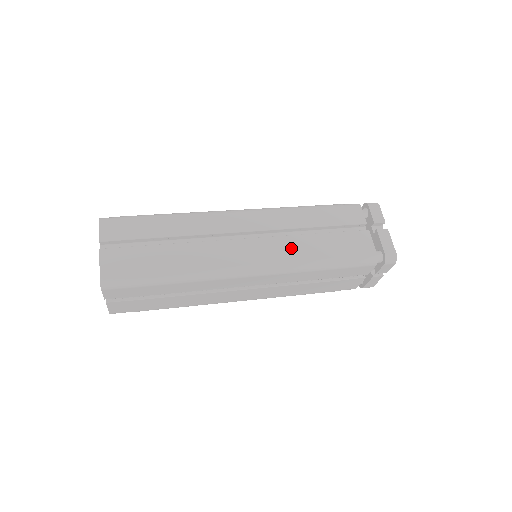
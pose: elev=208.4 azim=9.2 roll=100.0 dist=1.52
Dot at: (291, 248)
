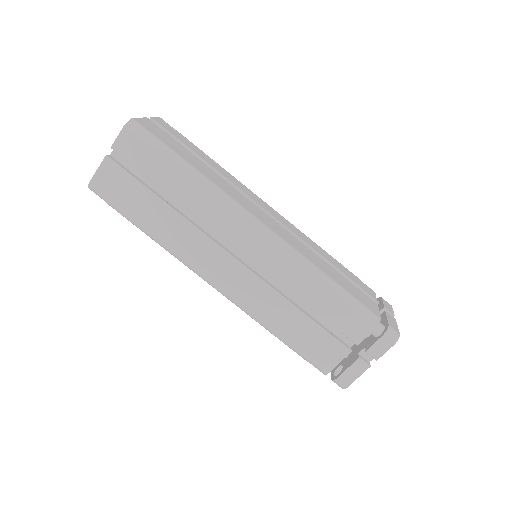
Dot at: (303, 249)
